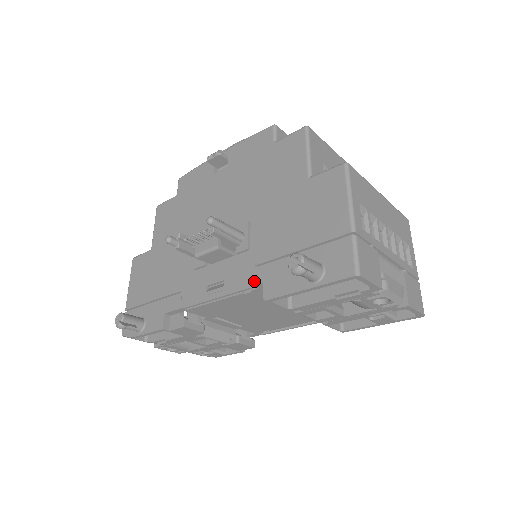
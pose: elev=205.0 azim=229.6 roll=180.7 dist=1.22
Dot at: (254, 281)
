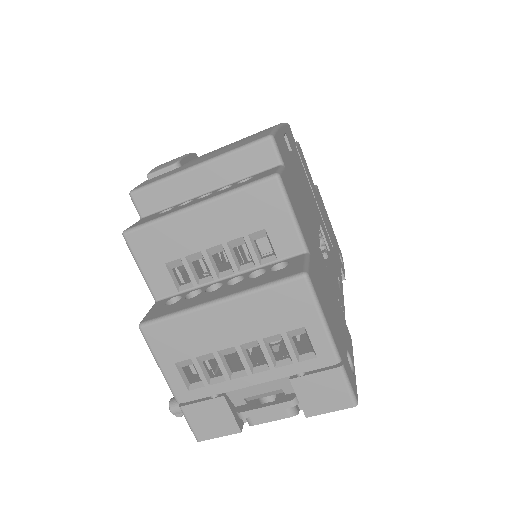
Dot at: occluded
